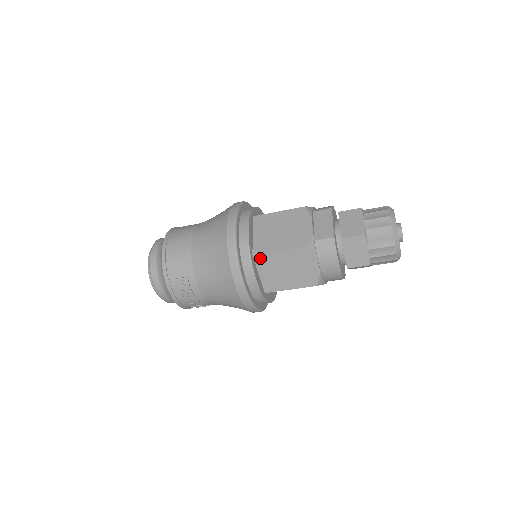
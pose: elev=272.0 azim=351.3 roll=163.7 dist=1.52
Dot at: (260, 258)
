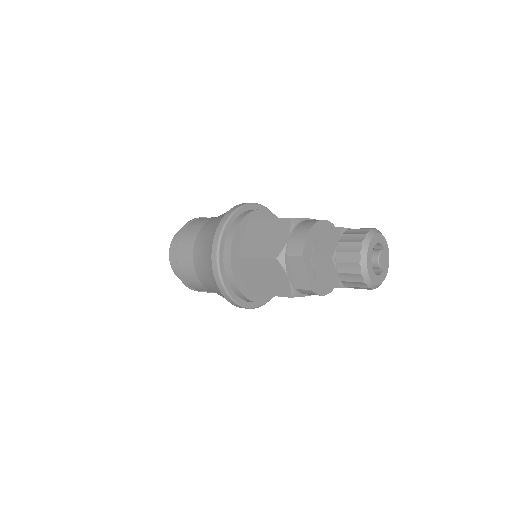
Dot at: occluded
